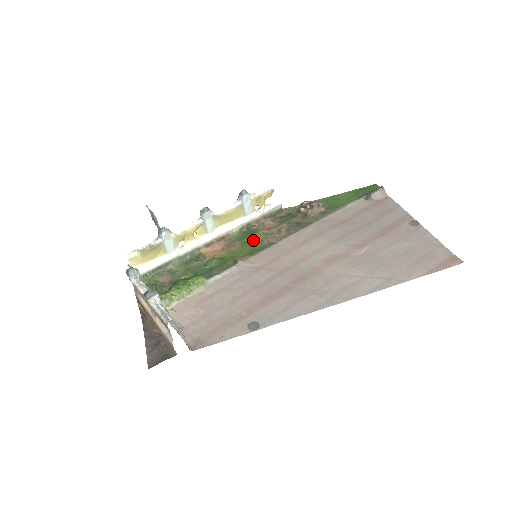
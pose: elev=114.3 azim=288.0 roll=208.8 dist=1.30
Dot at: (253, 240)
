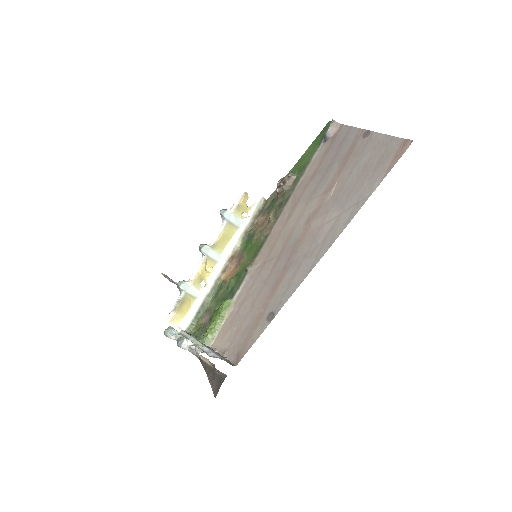
Dot at: (254, 243)
